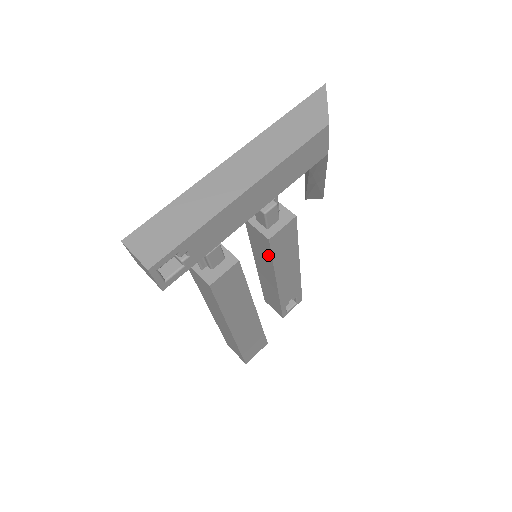
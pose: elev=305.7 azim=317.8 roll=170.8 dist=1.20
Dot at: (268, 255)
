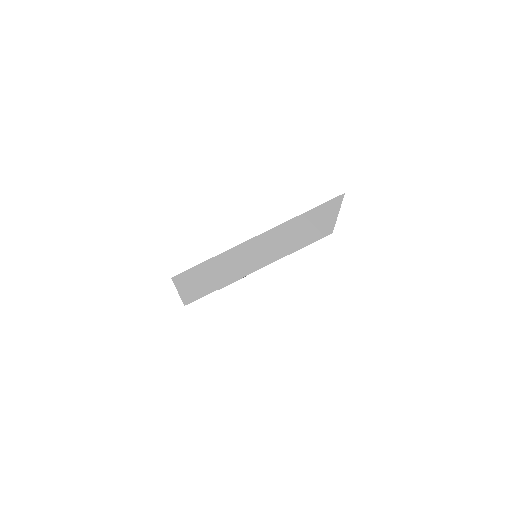
Dot at: occluded
